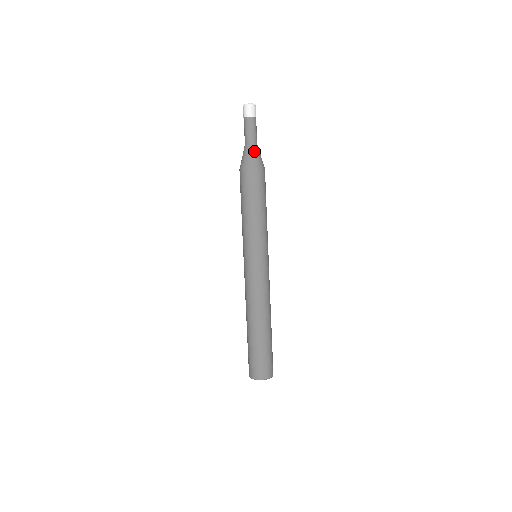
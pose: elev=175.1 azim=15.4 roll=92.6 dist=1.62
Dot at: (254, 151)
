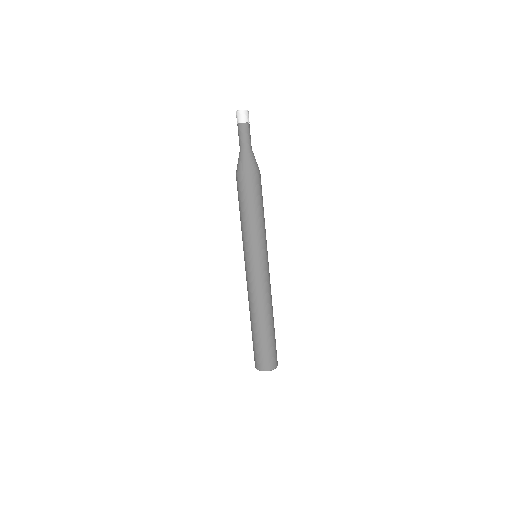
Dot at: (242, 157)
